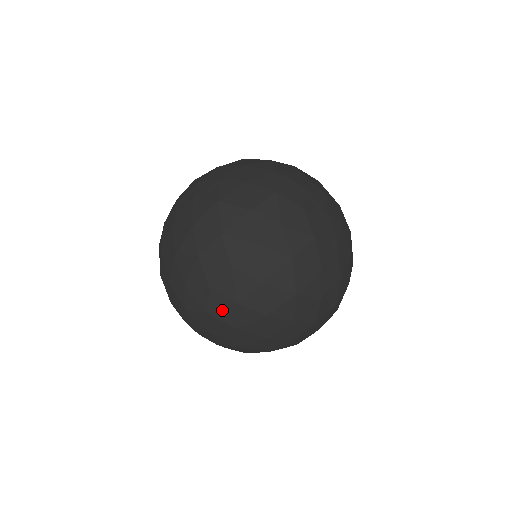
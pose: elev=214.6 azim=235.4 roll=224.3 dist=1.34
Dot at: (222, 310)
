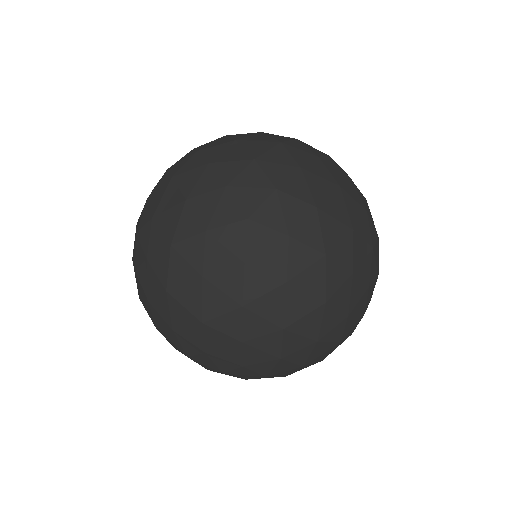
Dot at: (149, 282)
